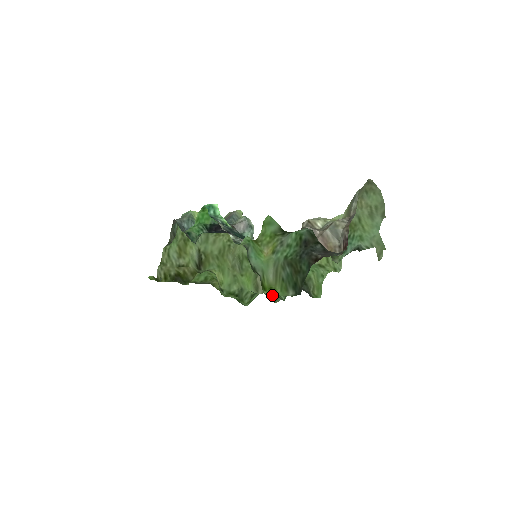
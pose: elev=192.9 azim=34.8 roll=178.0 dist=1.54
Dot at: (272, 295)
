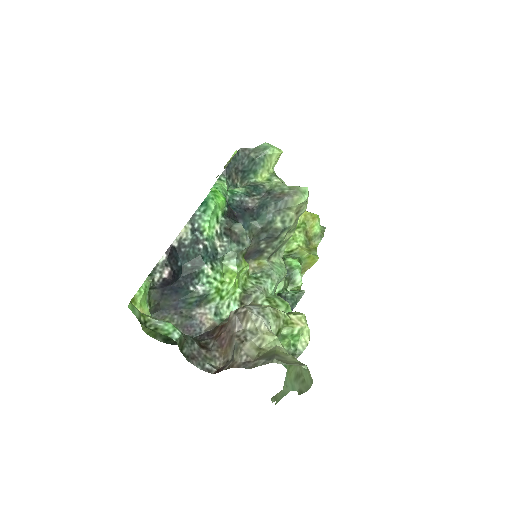
Dot at: occluded
